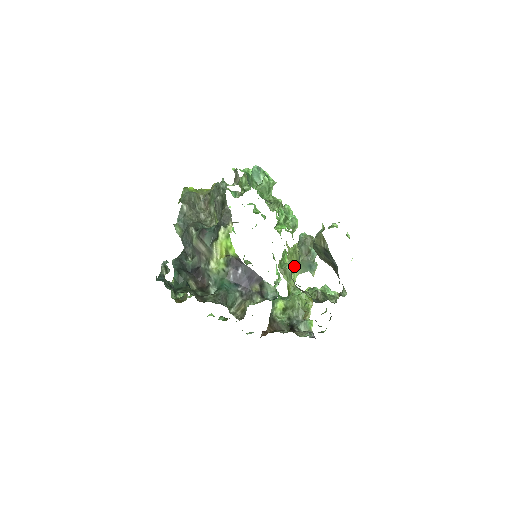
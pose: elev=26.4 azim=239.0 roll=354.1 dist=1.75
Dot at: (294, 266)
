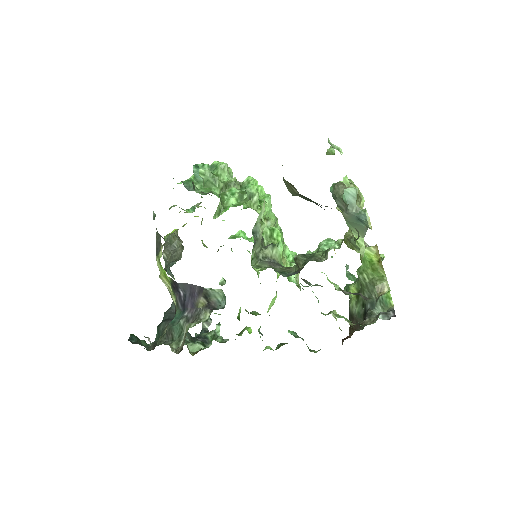
Dot at: occluded
